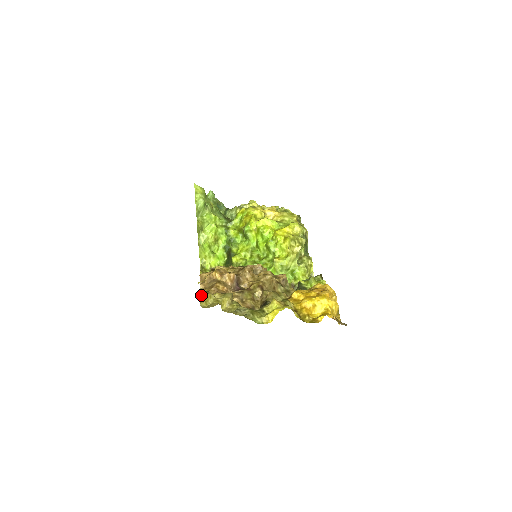
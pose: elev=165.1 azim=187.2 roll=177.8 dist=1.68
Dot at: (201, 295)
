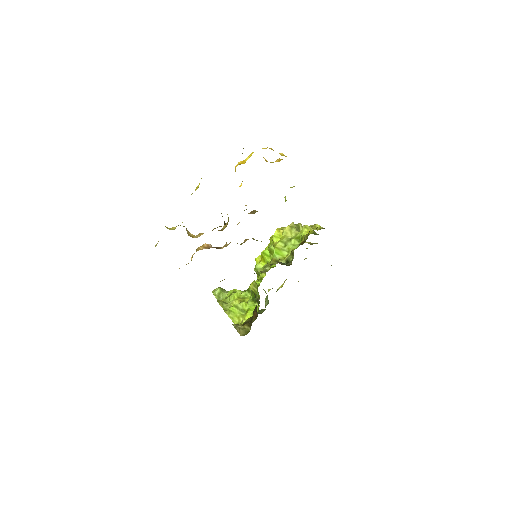
Dot at: (156, 245)
